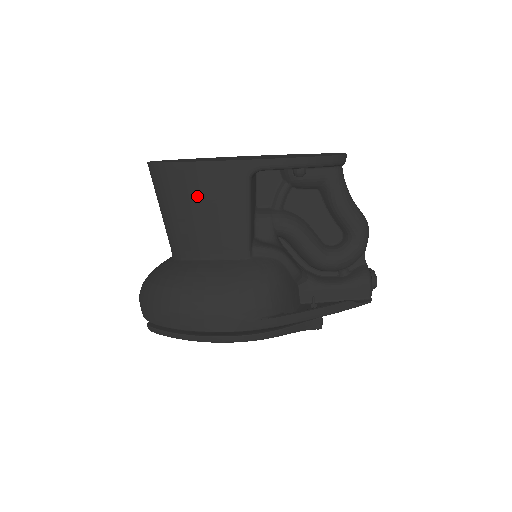
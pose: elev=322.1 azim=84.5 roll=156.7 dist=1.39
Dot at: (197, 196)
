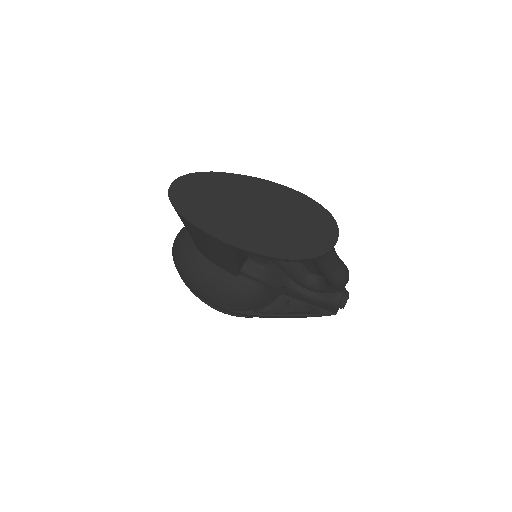
Dot at: (198, 237)
